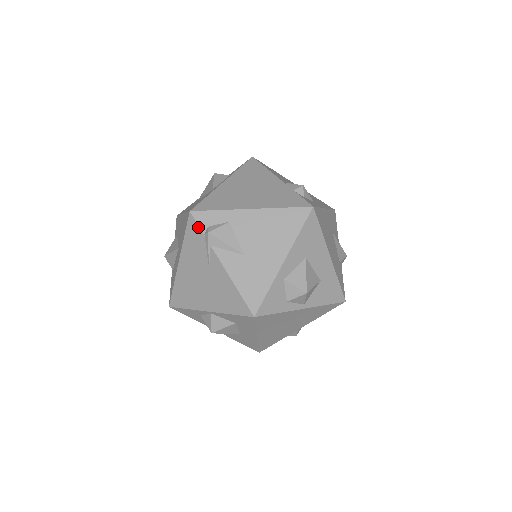
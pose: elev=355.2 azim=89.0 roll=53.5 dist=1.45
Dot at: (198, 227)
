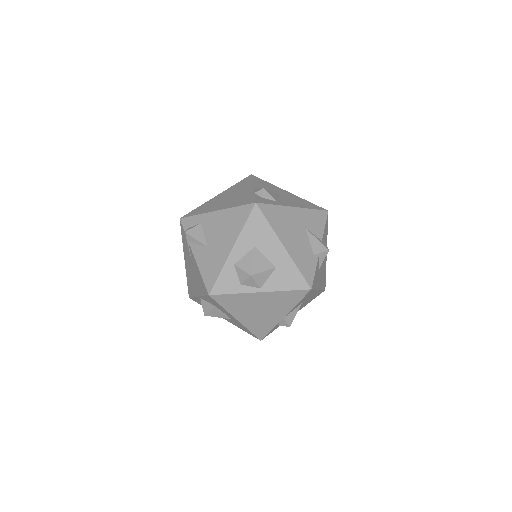
Dot at: (183, 229)
